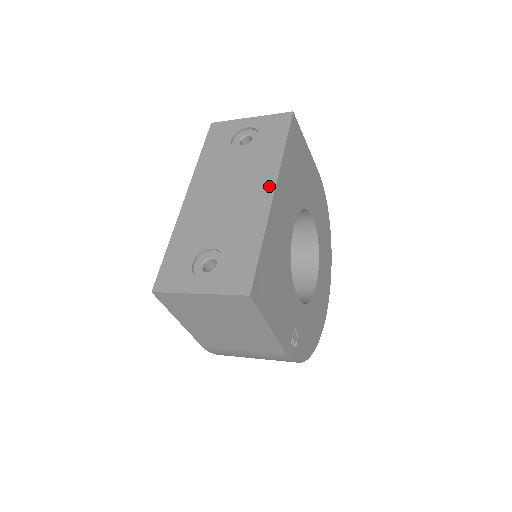
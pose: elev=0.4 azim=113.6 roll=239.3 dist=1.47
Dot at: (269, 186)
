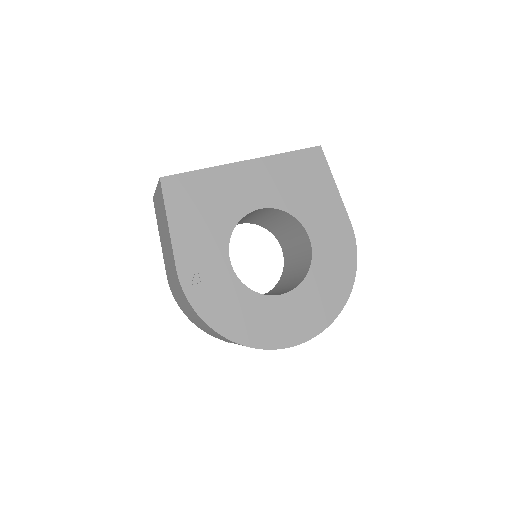
Dot at: occluded
